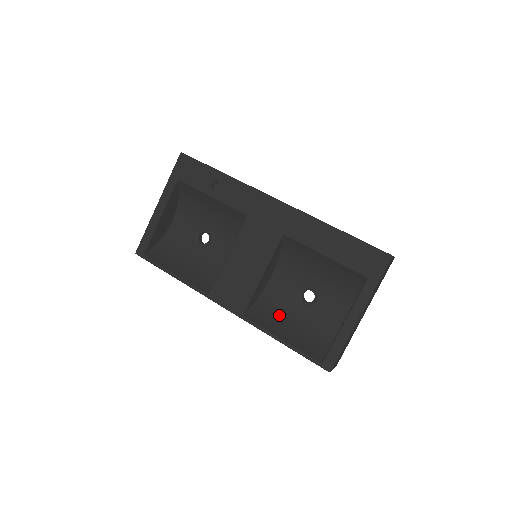
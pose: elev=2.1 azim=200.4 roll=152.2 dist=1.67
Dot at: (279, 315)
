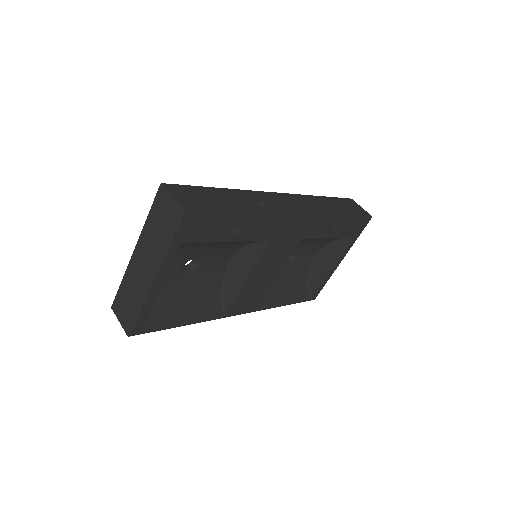
Dot at: (274, 285)
